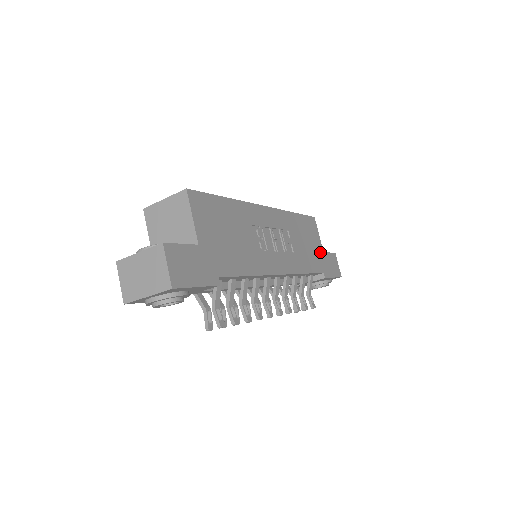
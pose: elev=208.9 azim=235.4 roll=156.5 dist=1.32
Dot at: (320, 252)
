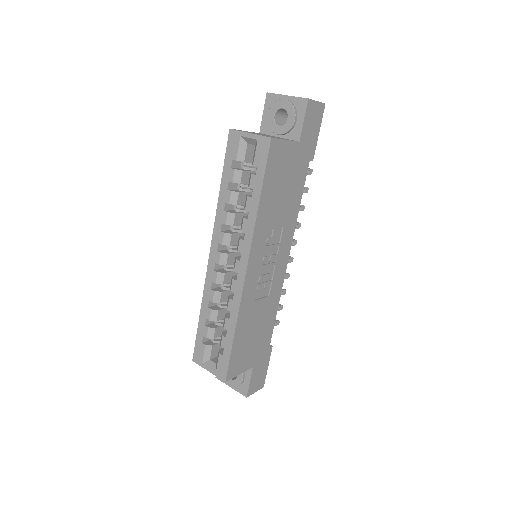
Dot at: (297, 153)
